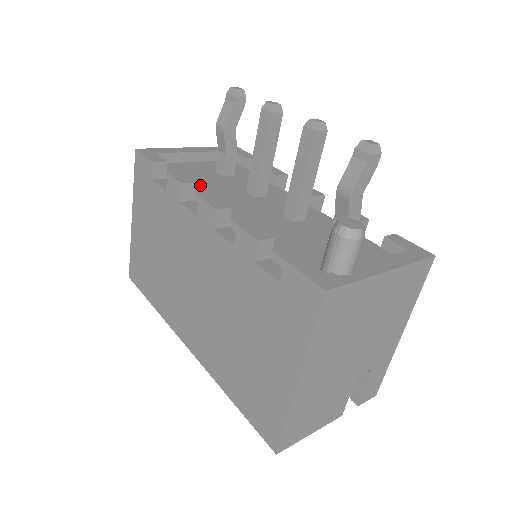
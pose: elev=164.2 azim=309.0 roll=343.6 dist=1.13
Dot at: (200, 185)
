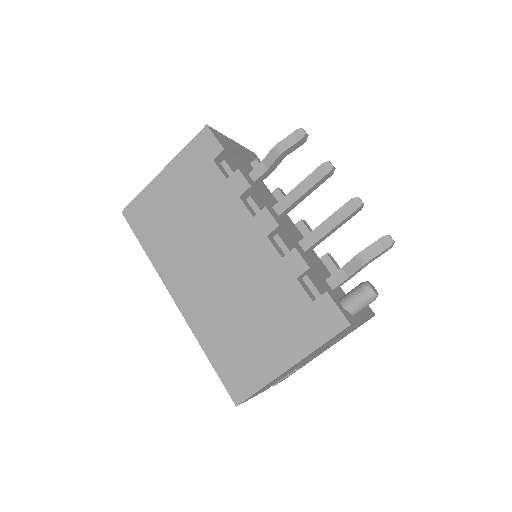
Dot at: occluded
